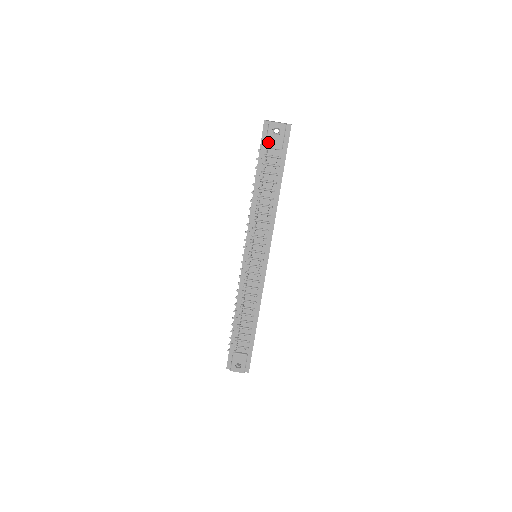
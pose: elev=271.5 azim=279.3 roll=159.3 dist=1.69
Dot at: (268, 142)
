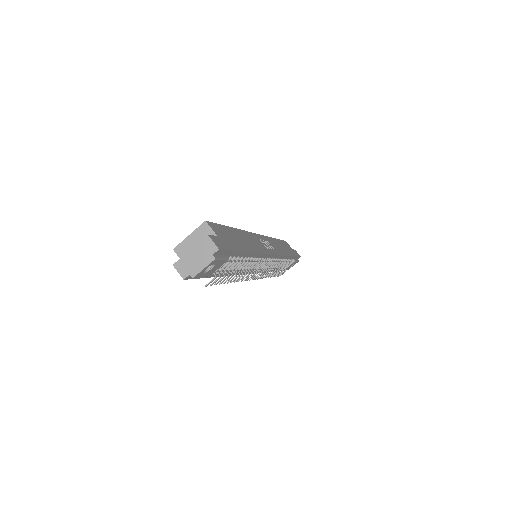
Dot at: (208, 275)
